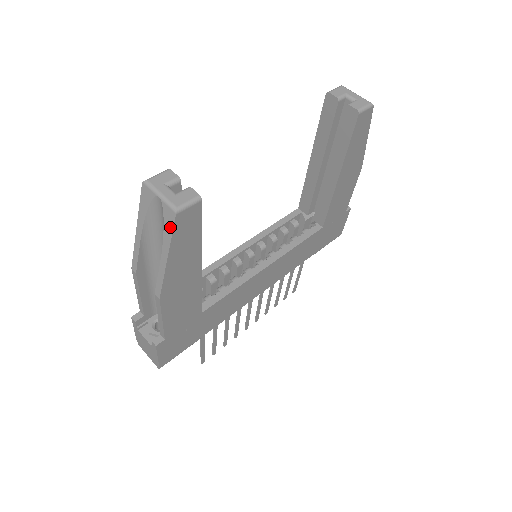
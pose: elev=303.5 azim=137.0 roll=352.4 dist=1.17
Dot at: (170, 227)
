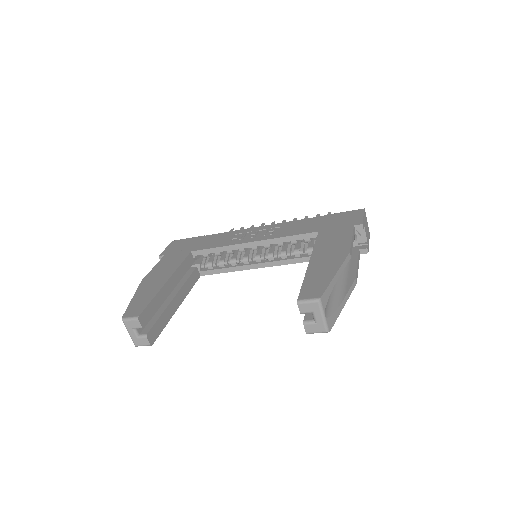
Dot at: occluded
